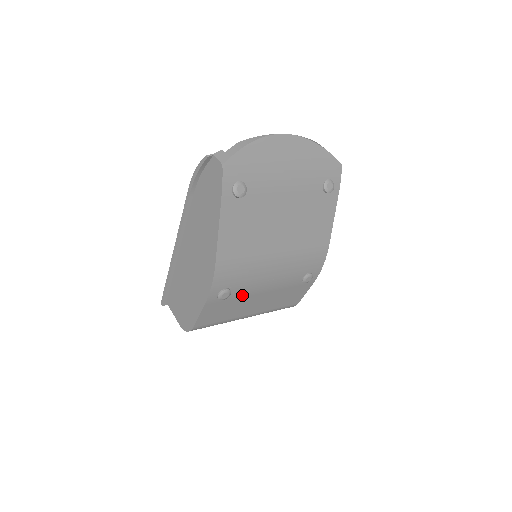
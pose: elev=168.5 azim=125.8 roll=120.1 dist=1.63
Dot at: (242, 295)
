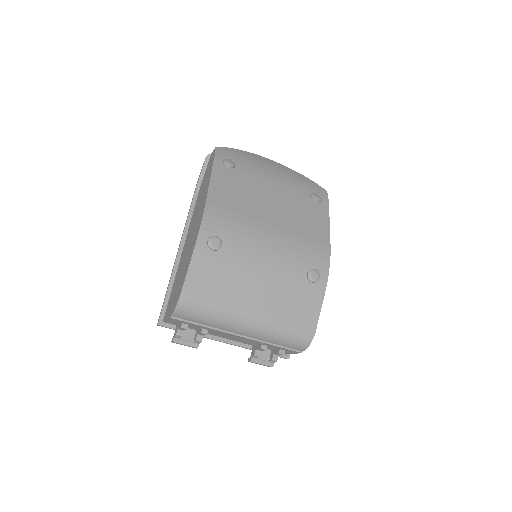
Dot at: (236, 260)
